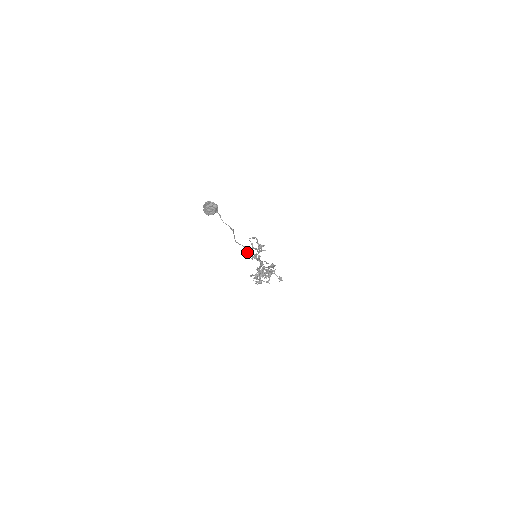
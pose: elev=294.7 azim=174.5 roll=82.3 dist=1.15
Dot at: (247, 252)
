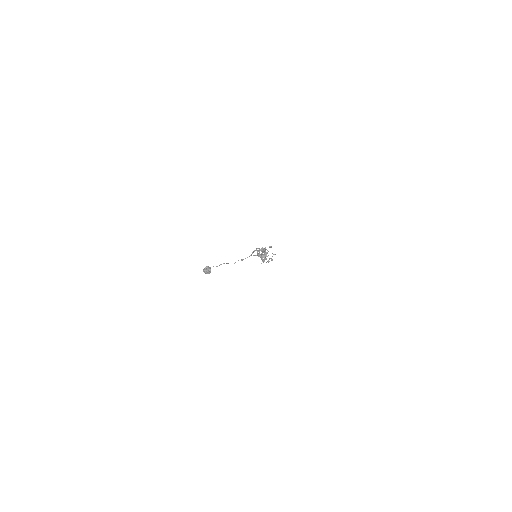
Dot at: (242, 260)
